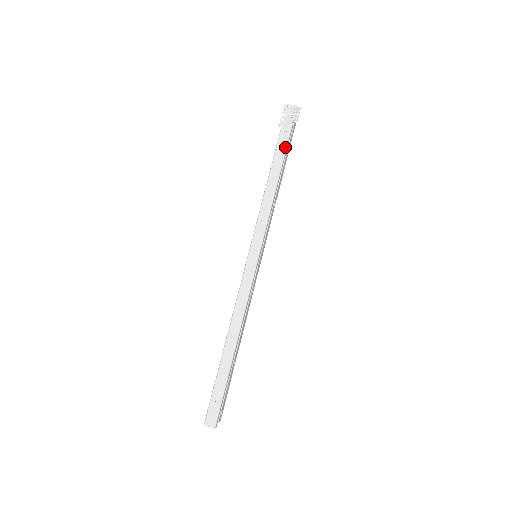
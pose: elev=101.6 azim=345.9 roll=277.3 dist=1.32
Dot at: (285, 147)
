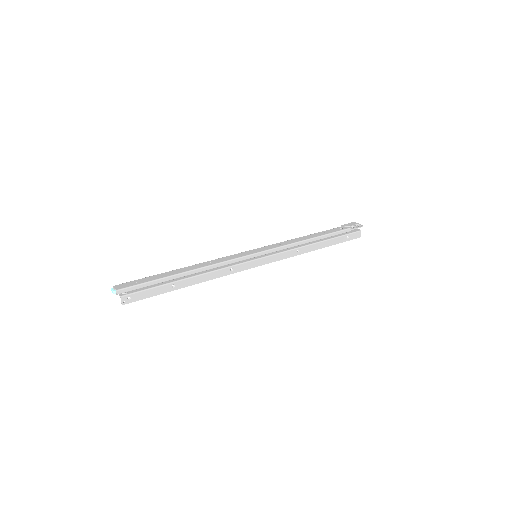
Dot at: (334, 232)
